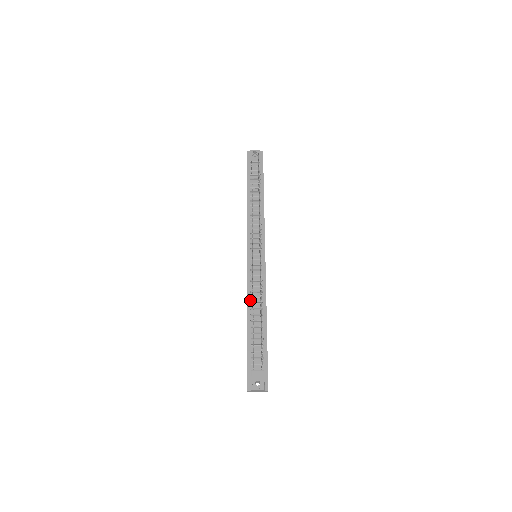
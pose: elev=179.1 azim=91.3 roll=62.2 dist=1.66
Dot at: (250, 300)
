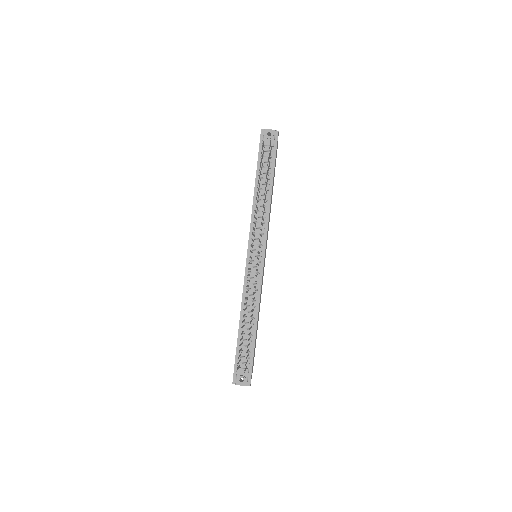
Dot at: (244, 302)
